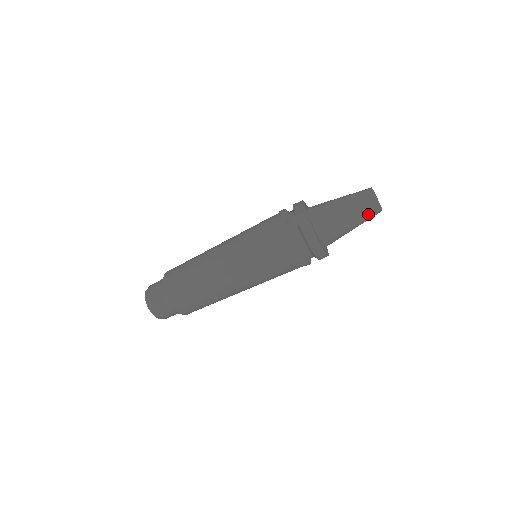
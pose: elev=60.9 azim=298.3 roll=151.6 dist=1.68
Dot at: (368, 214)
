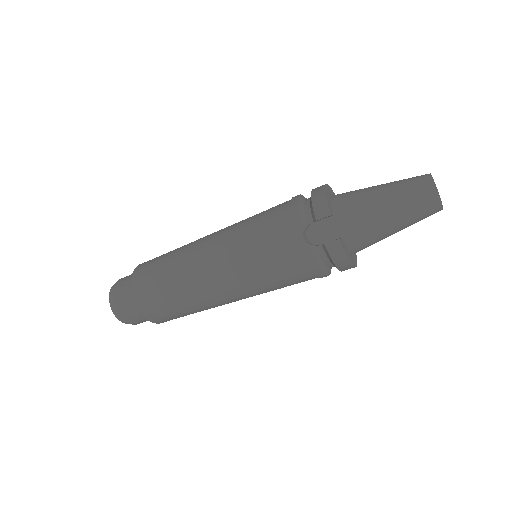
Dot at: (422, 218)
